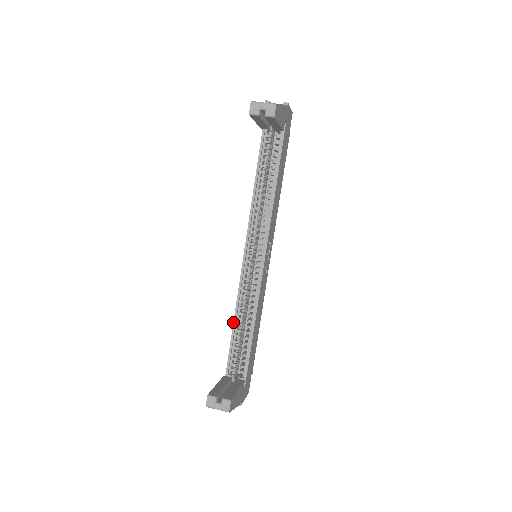
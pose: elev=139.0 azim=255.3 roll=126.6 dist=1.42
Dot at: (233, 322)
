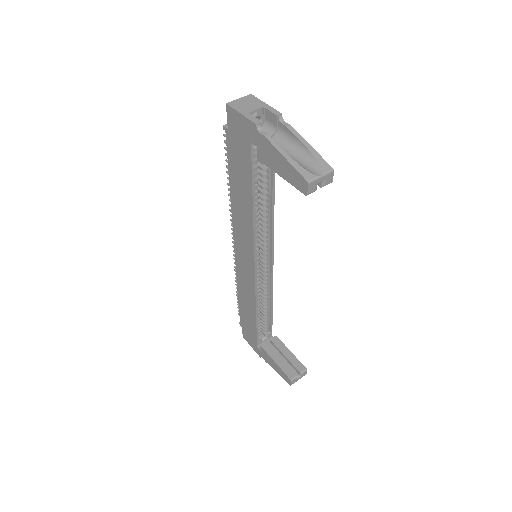
Dot at: (256, 313)
